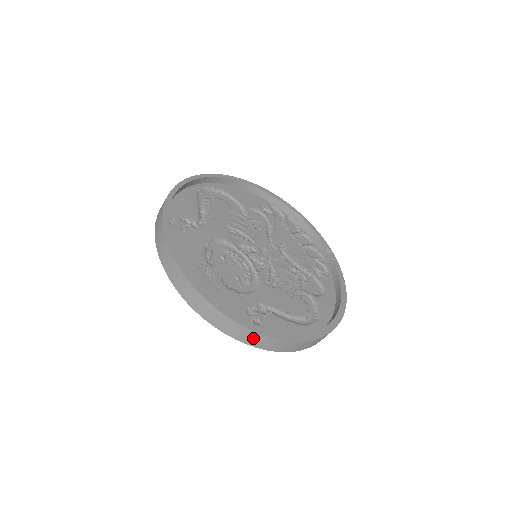
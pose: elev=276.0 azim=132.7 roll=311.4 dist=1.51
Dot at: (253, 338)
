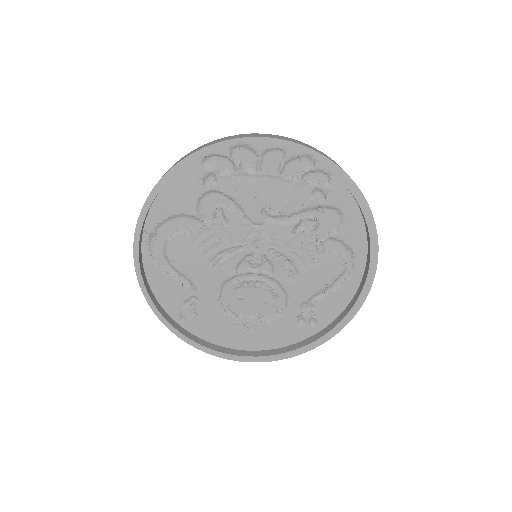
Dot at: occluded
